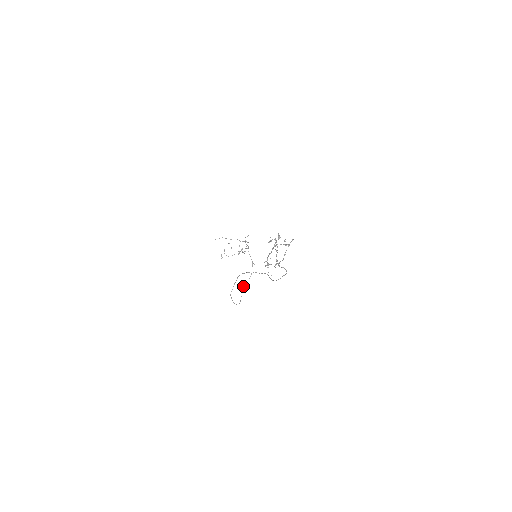
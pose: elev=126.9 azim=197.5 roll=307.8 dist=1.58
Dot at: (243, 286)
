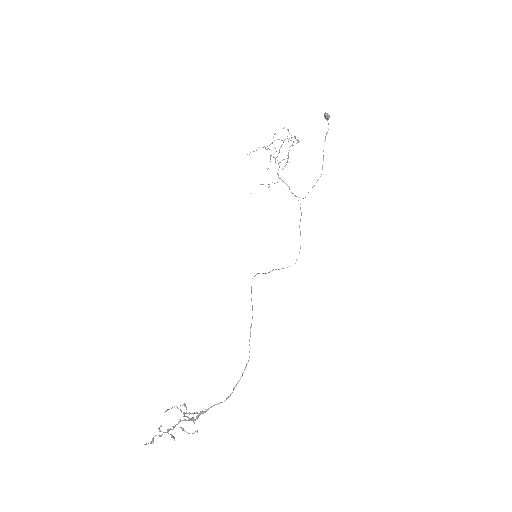
Dot at: occluded
